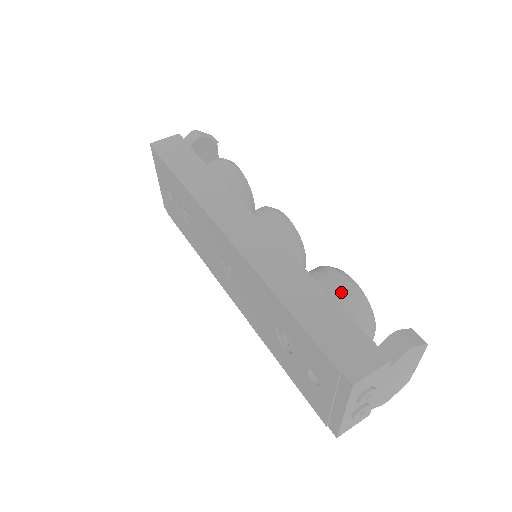
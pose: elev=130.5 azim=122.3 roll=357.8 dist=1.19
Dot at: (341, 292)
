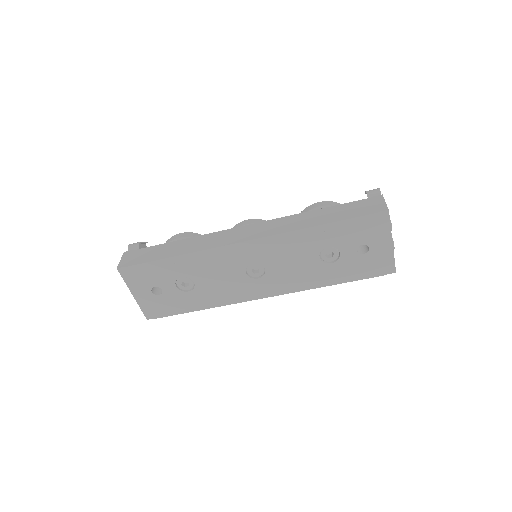
Dot at: (326, 206)
